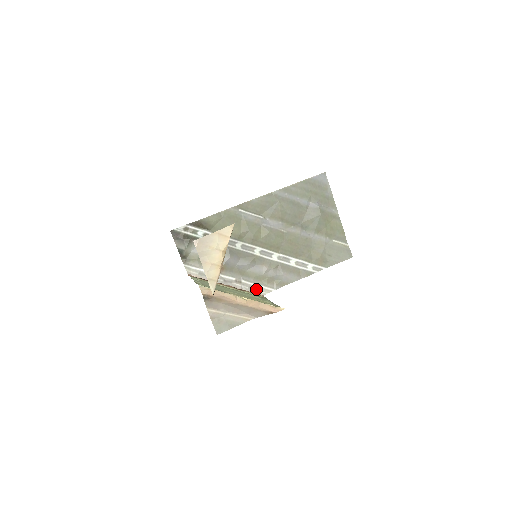
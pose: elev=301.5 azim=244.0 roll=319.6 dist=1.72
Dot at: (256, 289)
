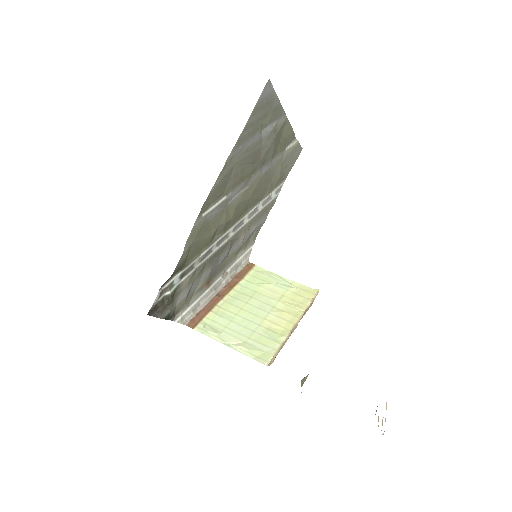
Dot at: (241, 263)
